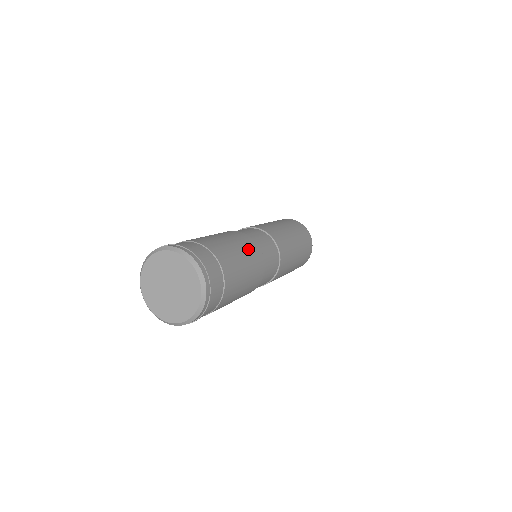
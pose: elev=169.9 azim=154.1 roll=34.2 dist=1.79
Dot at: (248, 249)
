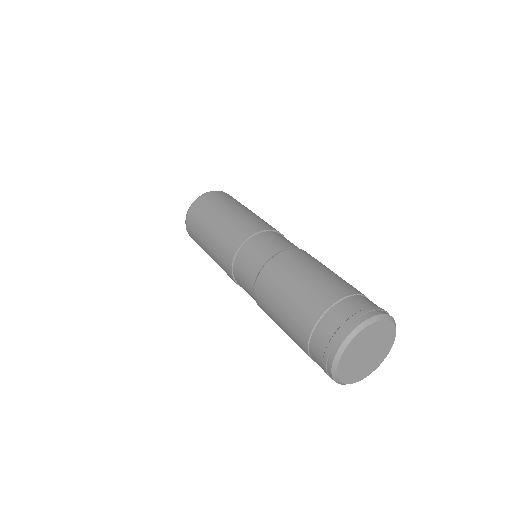
Dot at: (304, 261)
